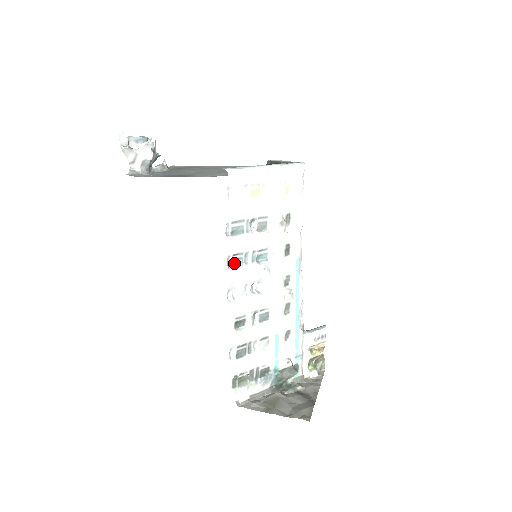
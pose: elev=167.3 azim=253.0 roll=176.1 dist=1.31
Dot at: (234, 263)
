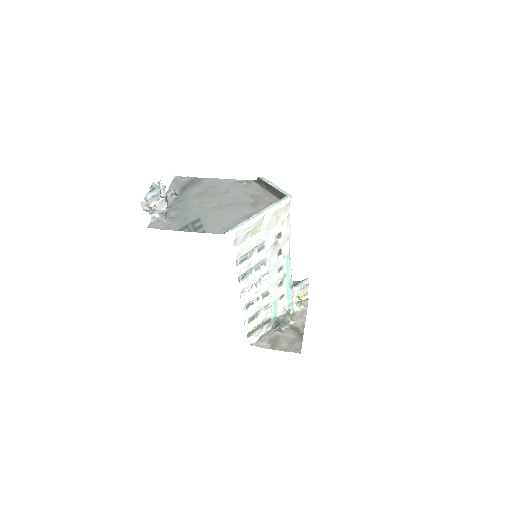
Dot at: (243, 277)
